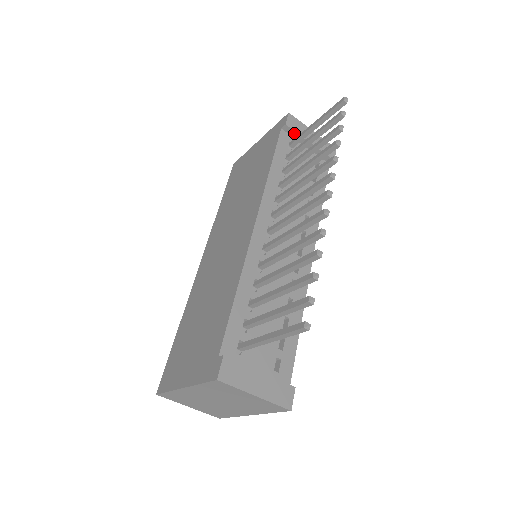
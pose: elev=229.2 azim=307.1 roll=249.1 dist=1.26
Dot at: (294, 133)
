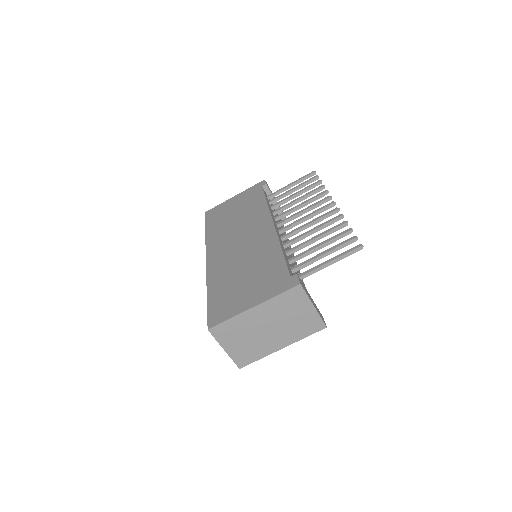
Dot at: (269, 192)
